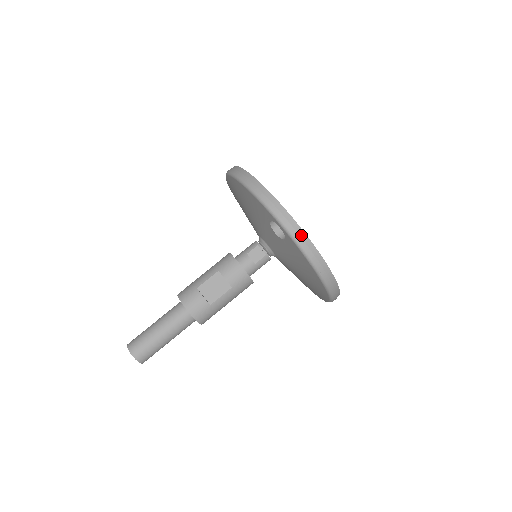
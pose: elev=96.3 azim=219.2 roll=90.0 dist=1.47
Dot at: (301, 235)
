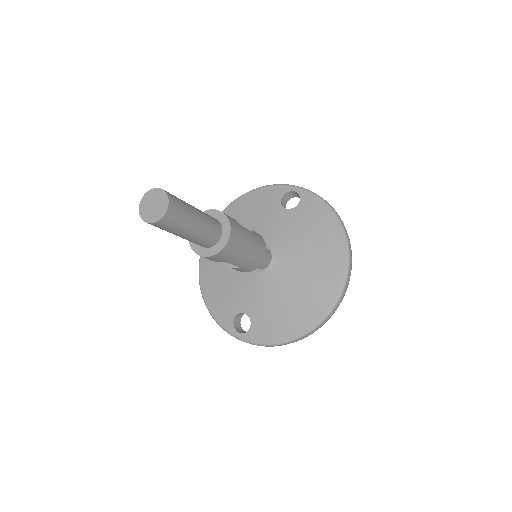
Dot at: occluded
